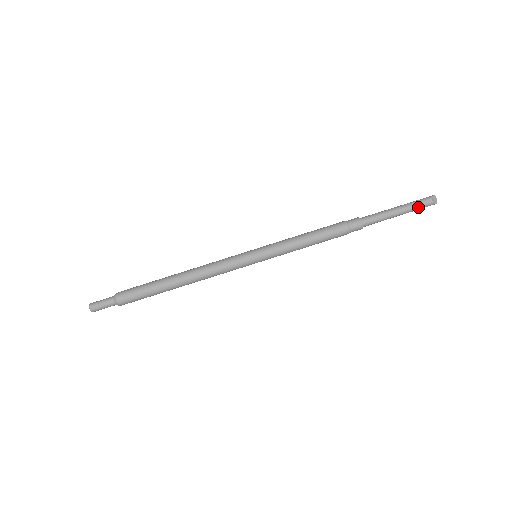
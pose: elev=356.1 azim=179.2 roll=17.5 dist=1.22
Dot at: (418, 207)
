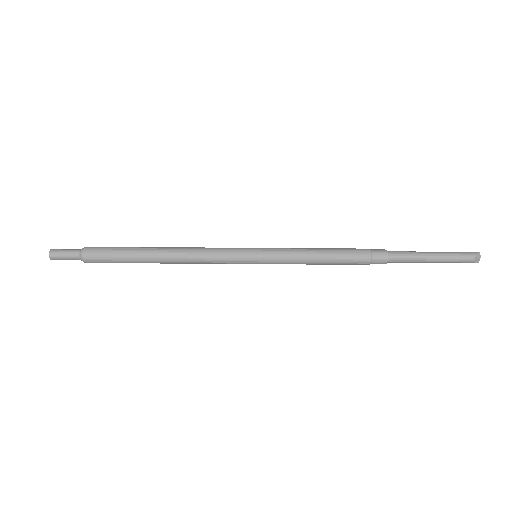
Dot at: (457, 260)
